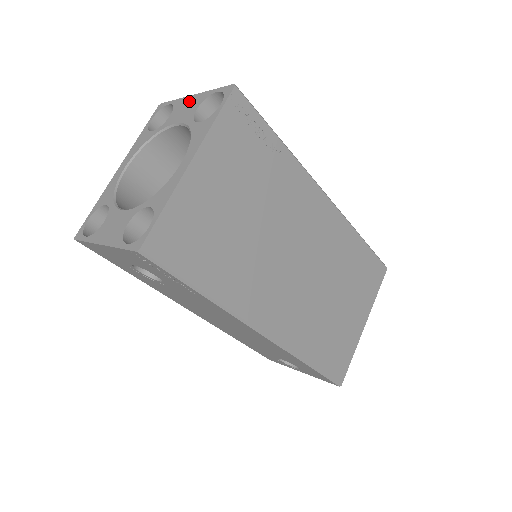
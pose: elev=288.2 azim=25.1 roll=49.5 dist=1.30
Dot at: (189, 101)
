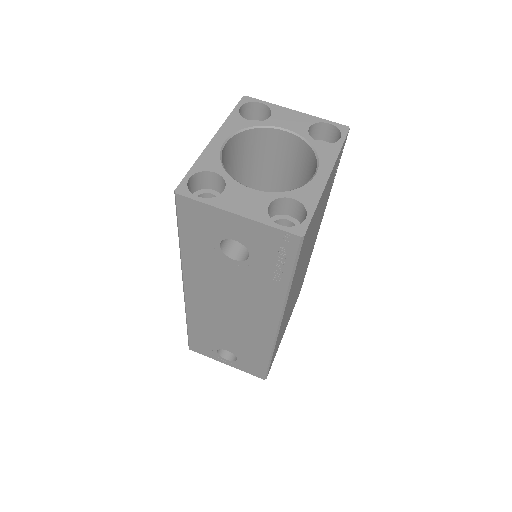
Dot at: (293, 114)
